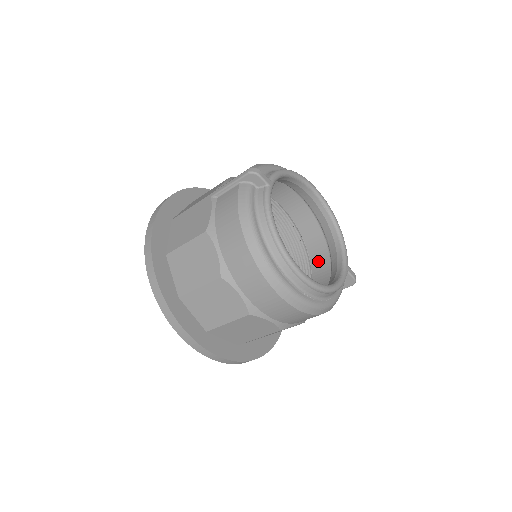
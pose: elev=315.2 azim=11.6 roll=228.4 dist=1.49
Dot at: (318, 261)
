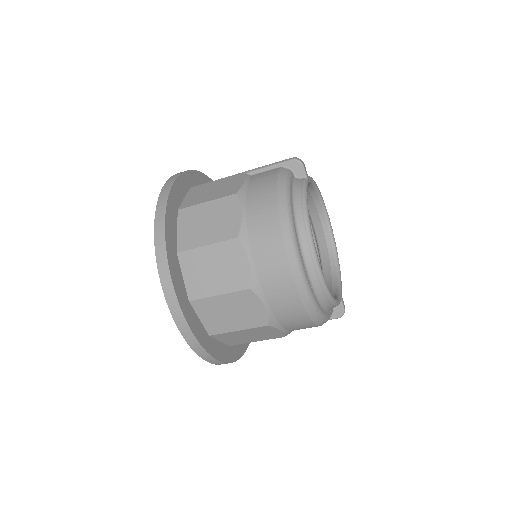
Dot at: occluded
